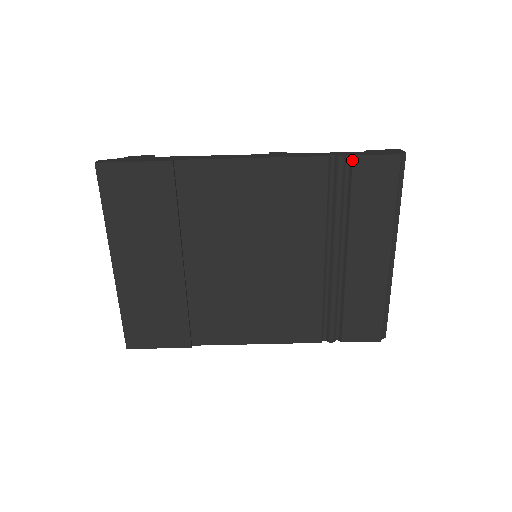
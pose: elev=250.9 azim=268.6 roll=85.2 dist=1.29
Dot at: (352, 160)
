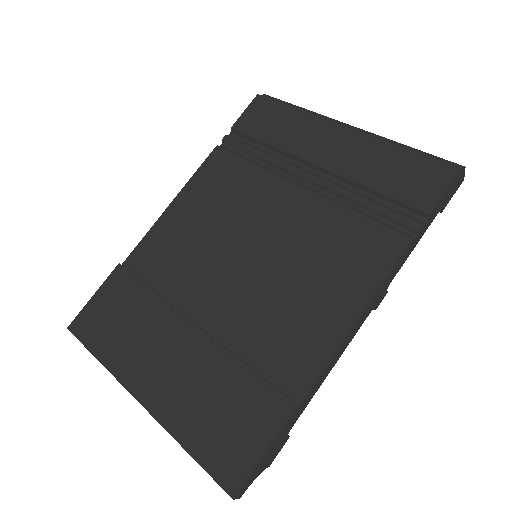
Dot at: (234, 130)
